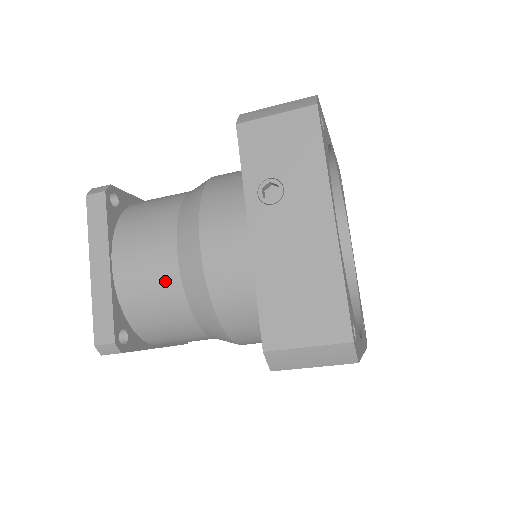
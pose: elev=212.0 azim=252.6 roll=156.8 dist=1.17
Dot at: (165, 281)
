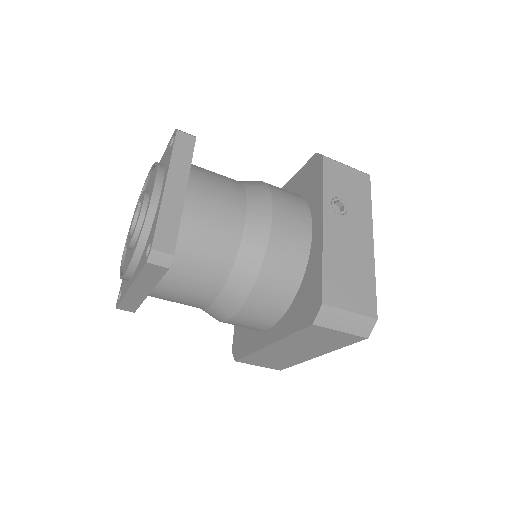
Dot at: (229, 229)
